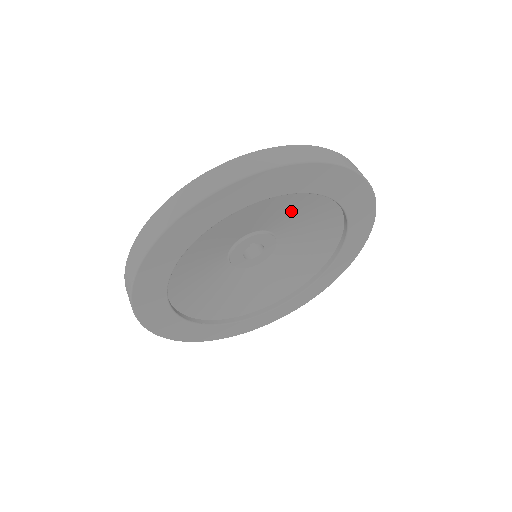
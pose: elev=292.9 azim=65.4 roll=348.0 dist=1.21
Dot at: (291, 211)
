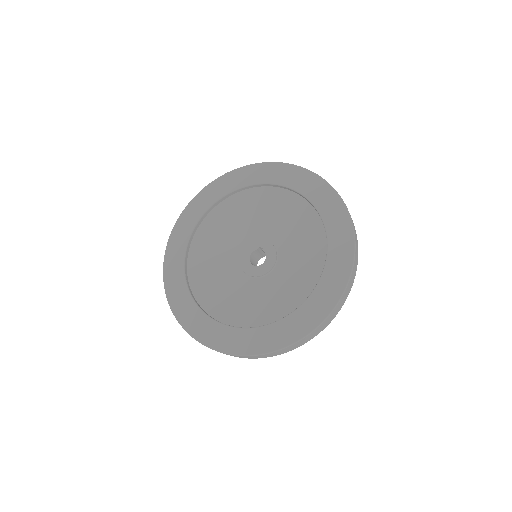
Dot at: (295, 227)
